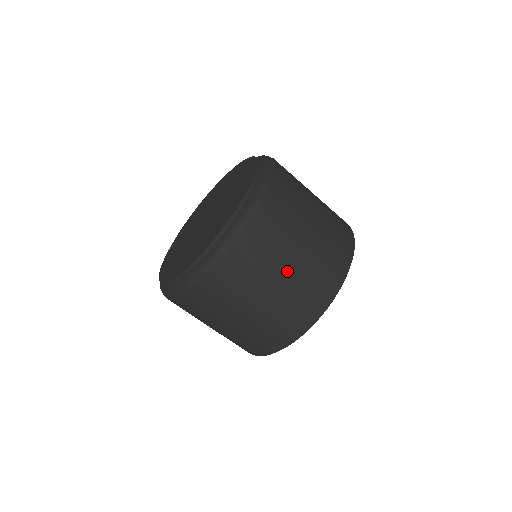
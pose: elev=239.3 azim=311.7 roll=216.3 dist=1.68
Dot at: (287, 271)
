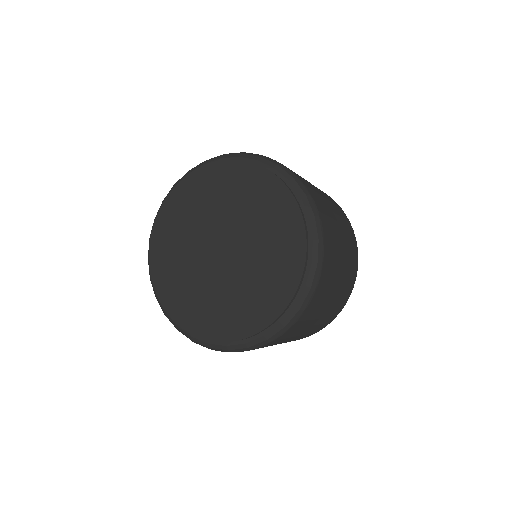
Dot at: (302, 333)
